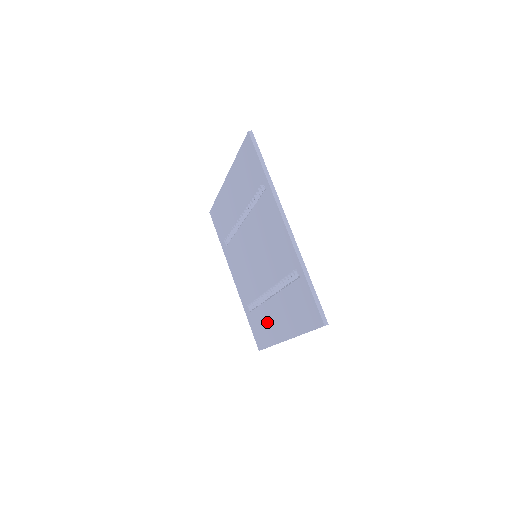
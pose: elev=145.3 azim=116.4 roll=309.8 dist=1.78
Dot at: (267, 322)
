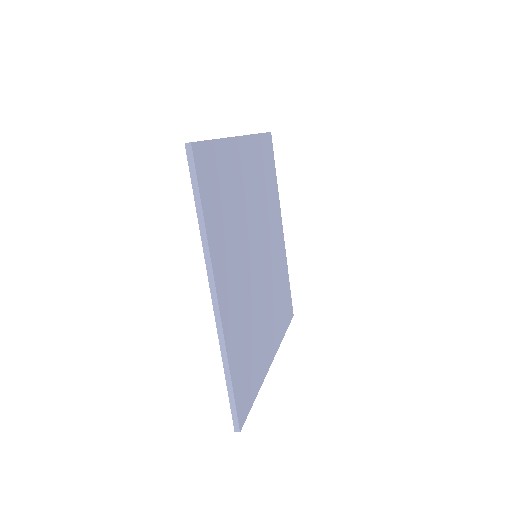
Dot at: occluded
